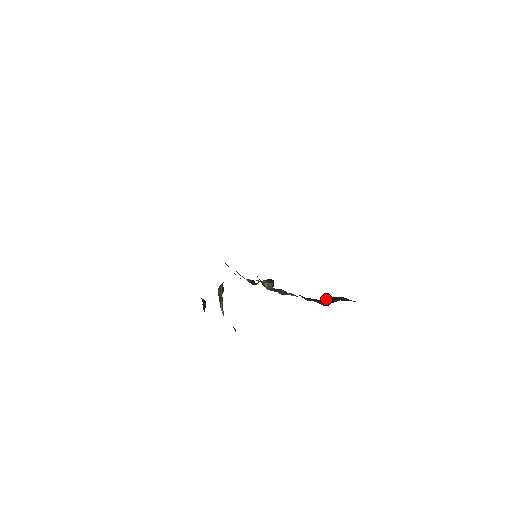
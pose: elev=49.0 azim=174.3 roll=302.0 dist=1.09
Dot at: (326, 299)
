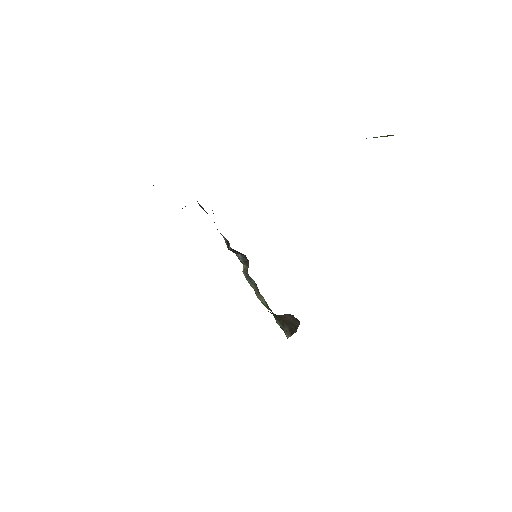
Dot at: (287, 321)
